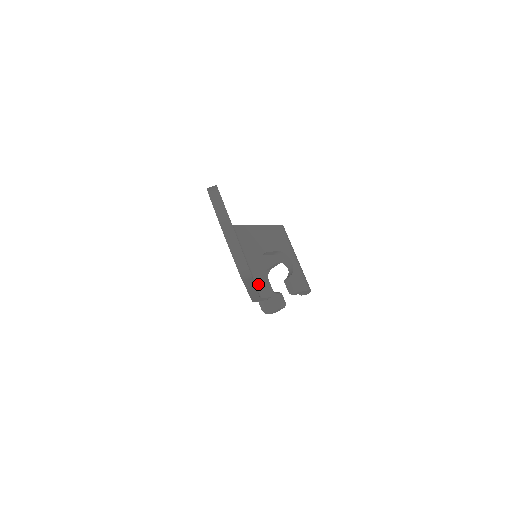
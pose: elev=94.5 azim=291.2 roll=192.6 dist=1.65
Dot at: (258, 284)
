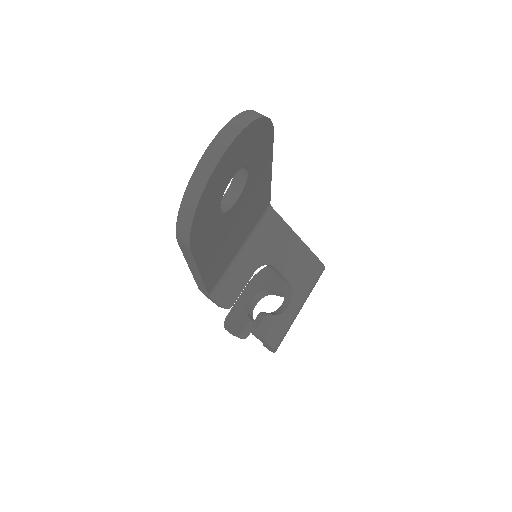
Dot at: (225, 282)
